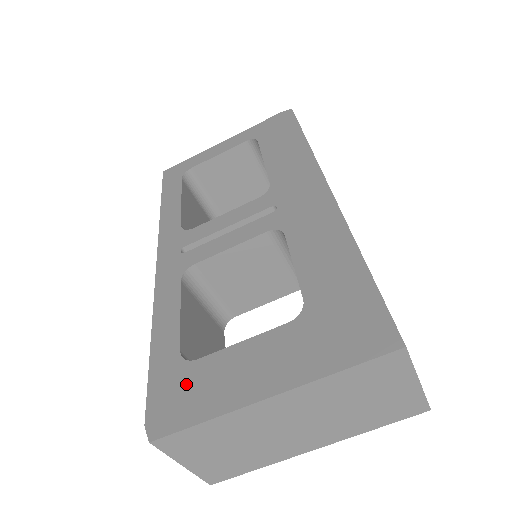
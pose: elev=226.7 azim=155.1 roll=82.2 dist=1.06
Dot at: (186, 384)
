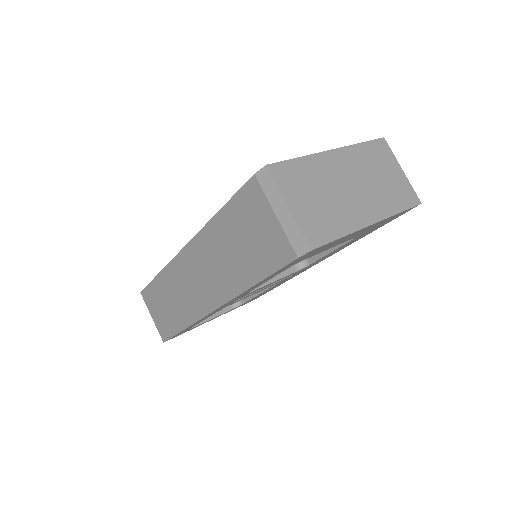
Dot at: occluded
